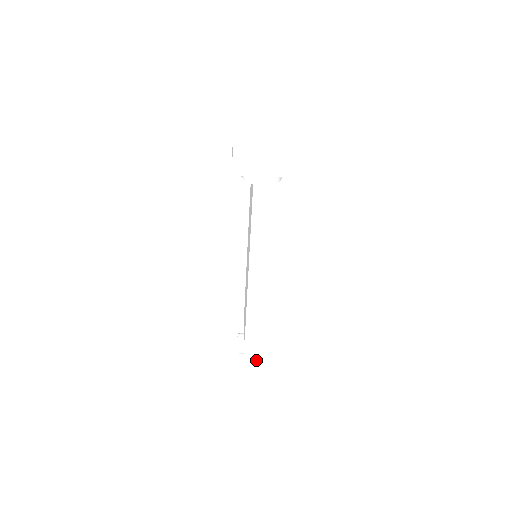
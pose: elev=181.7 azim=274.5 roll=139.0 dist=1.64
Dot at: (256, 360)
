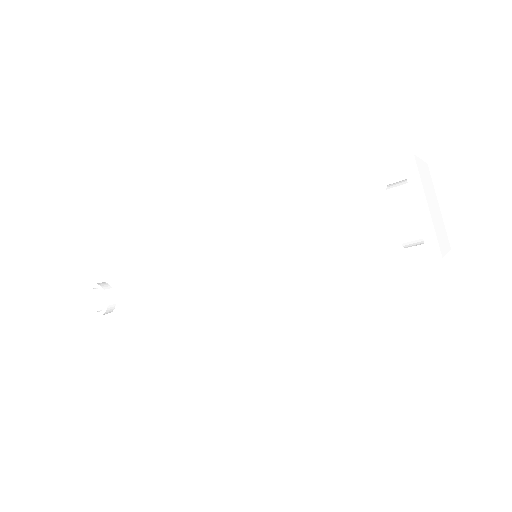
Dot at: occluded
